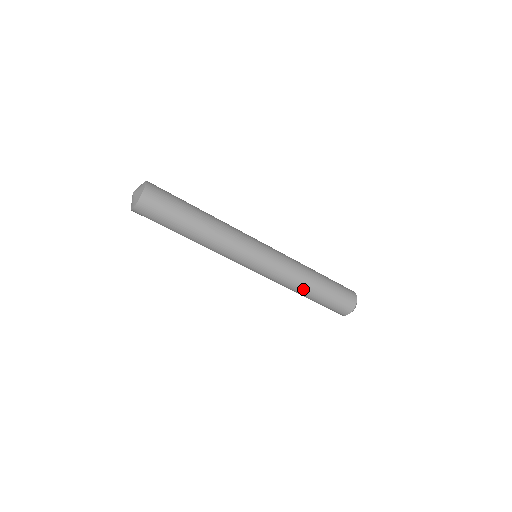
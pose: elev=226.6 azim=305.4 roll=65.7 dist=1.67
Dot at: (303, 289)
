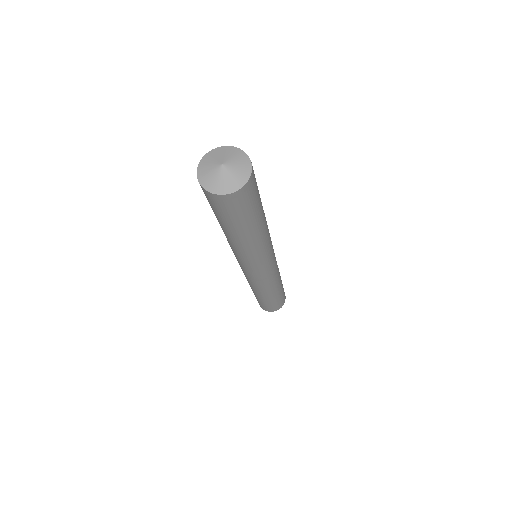
Dot at: (268, 293)
